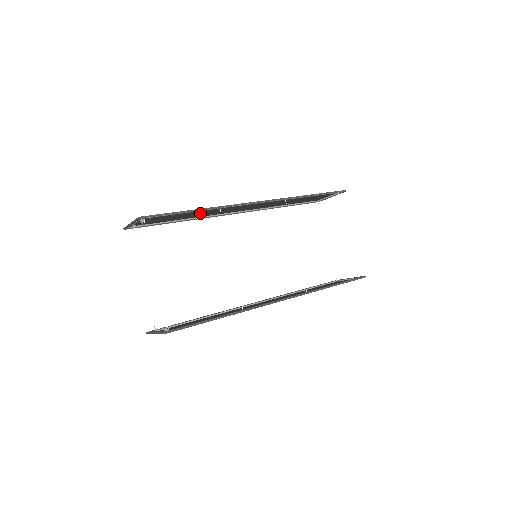
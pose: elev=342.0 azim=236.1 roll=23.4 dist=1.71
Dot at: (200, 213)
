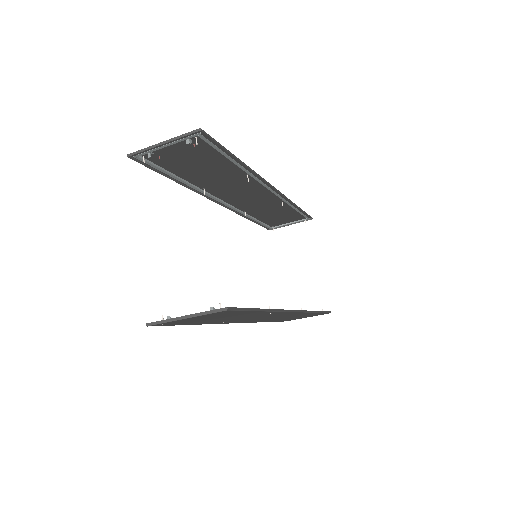
Dot at: (217, 176)
